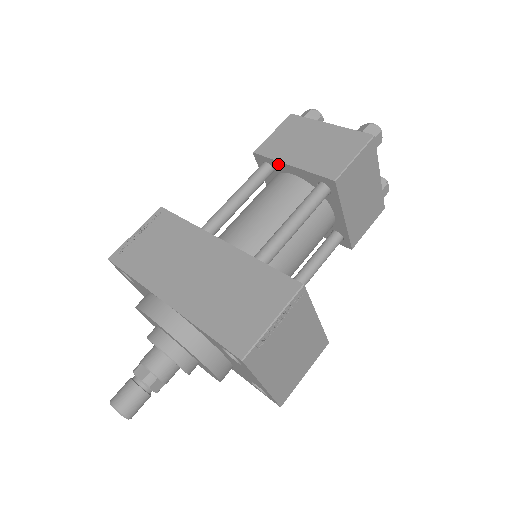
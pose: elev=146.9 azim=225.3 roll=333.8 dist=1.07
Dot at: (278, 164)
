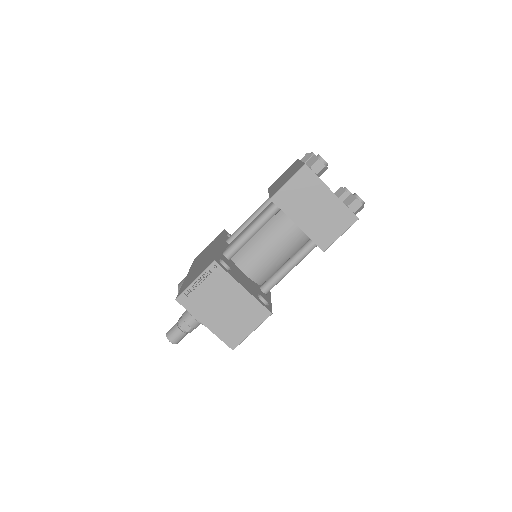
Dot at: occluded
